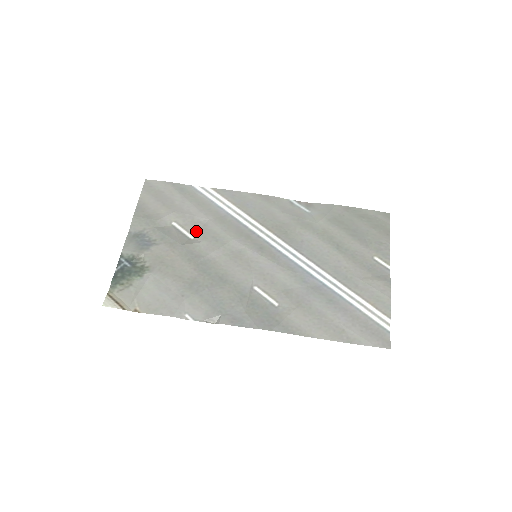
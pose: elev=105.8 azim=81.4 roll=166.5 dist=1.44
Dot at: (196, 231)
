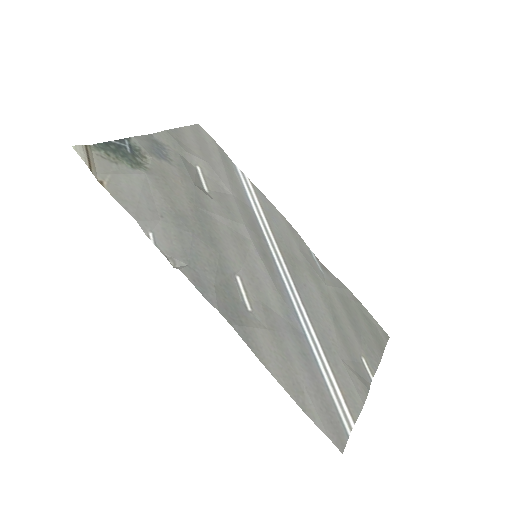
Dot at: (214, 190)
